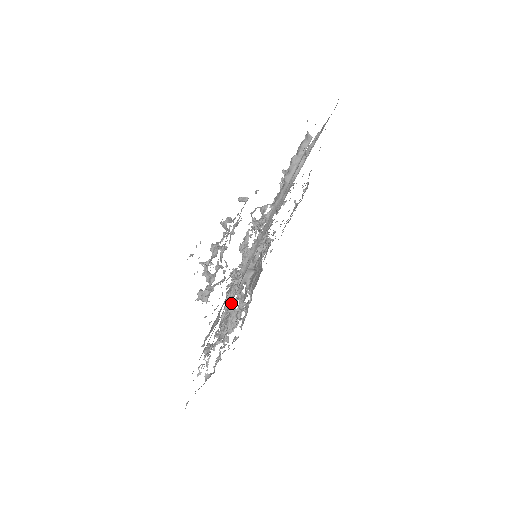
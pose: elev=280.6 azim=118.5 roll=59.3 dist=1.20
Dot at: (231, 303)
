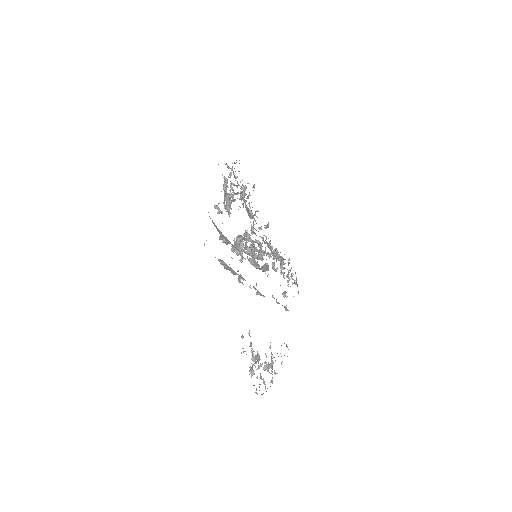
Dot at: occluded
